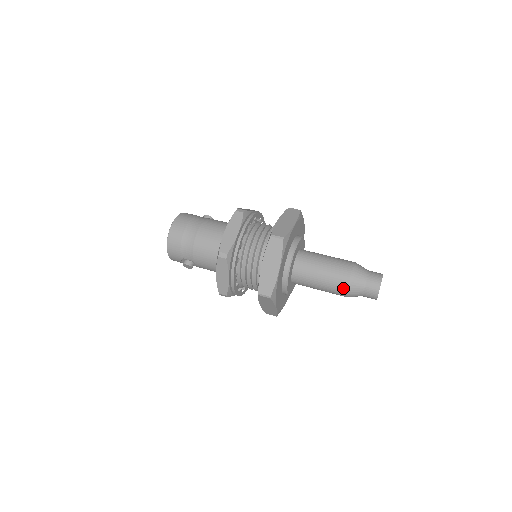
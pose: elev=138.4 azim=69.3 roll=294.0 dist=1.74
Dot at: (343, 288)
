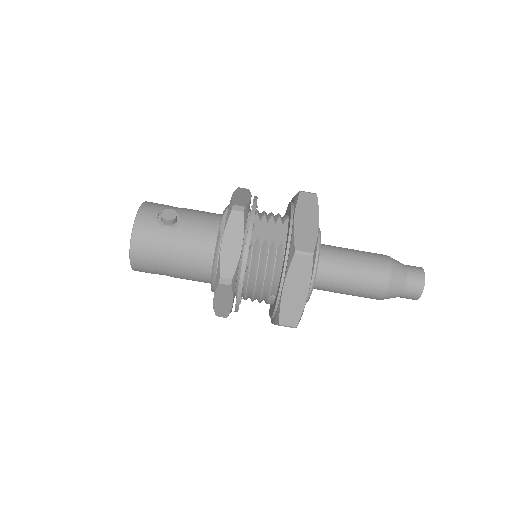
Dot at: occluded
